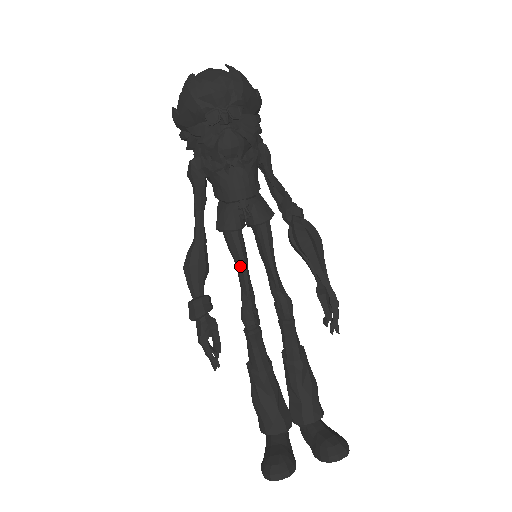
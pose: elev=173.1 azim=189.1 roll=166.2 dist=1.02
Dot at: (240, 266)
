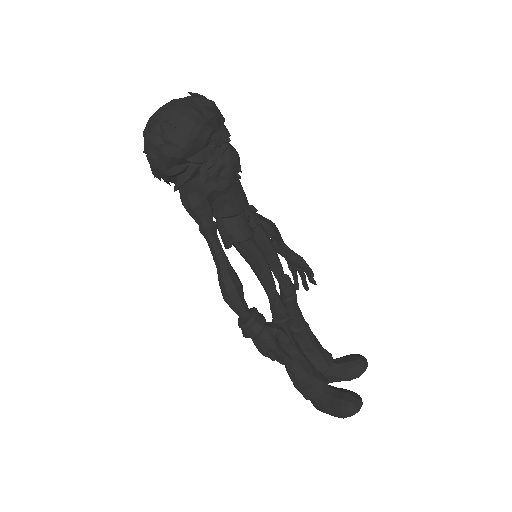
Dot at: (265, 265)
